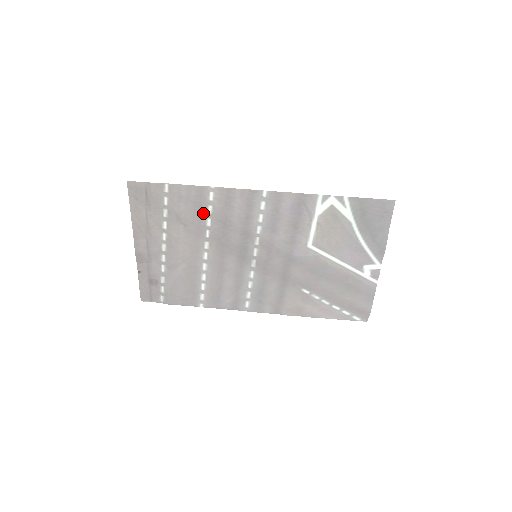
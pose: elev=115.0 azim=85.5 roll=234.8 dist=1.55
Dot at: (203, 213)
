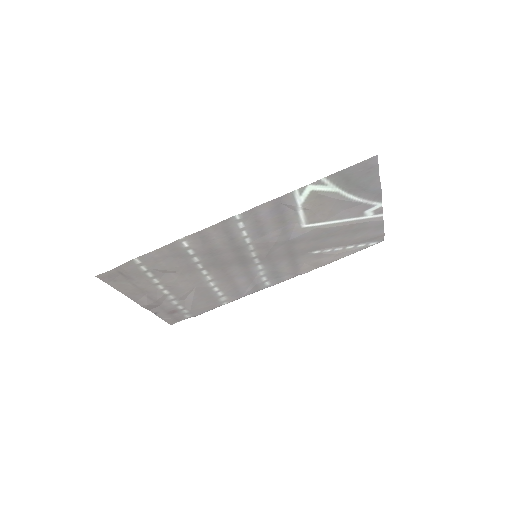
Dot at: (186, 257)
